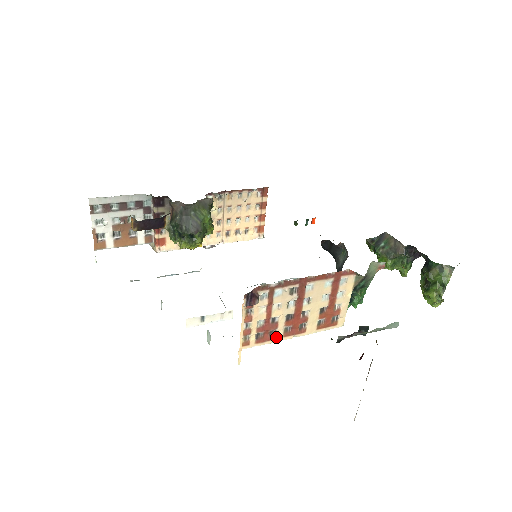
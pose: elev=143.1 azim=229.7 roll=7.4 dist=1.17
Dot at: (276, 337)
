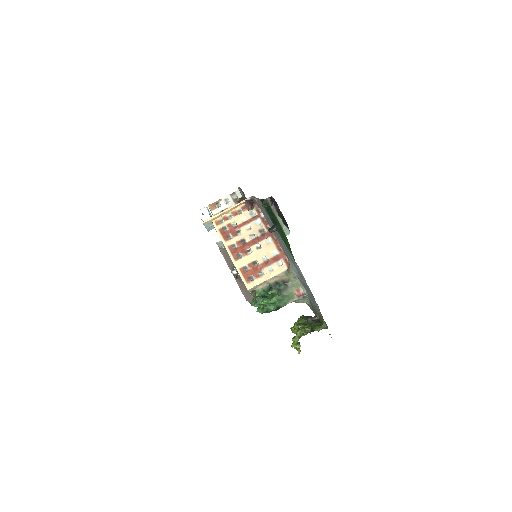
Dot at: (227, 241)
